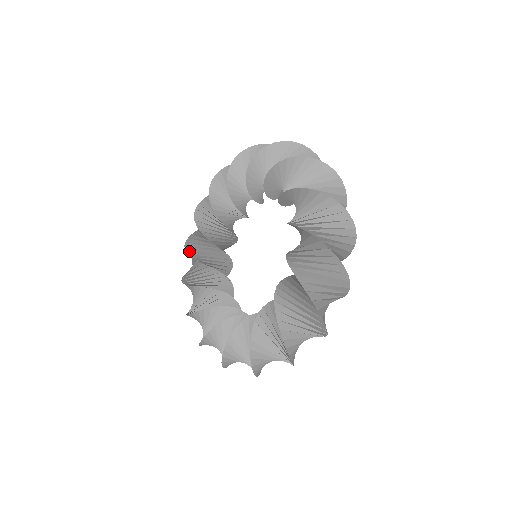
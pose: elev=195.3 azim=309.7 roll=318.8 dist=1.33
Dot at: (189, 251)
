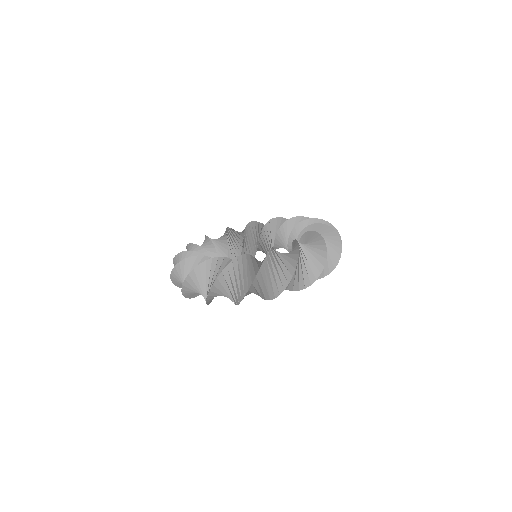
Dot at: occluded
